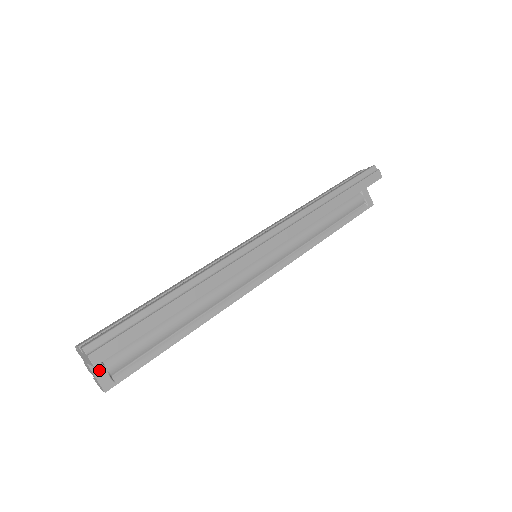
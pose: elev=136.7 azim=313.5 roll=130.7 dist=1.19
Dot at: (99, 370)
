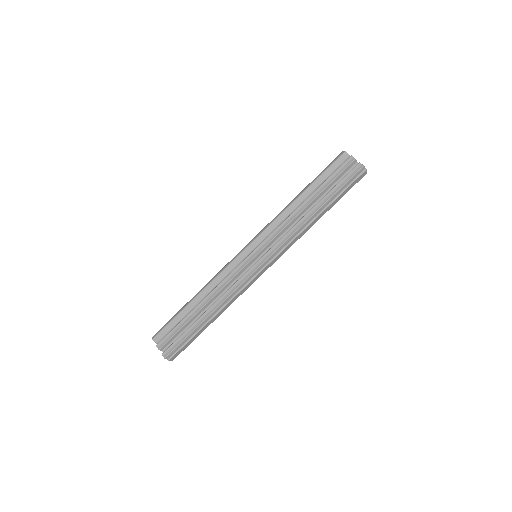
Dot at: occluded
